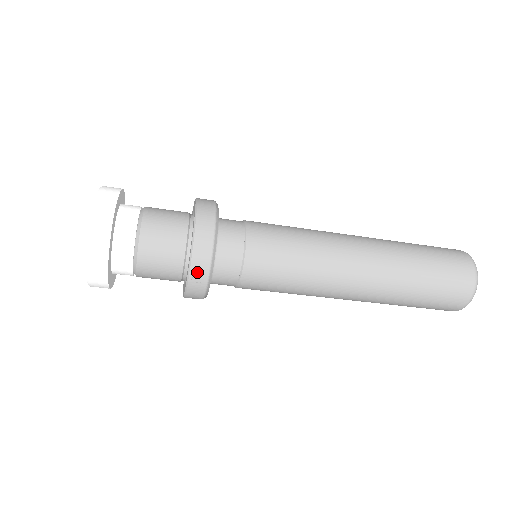
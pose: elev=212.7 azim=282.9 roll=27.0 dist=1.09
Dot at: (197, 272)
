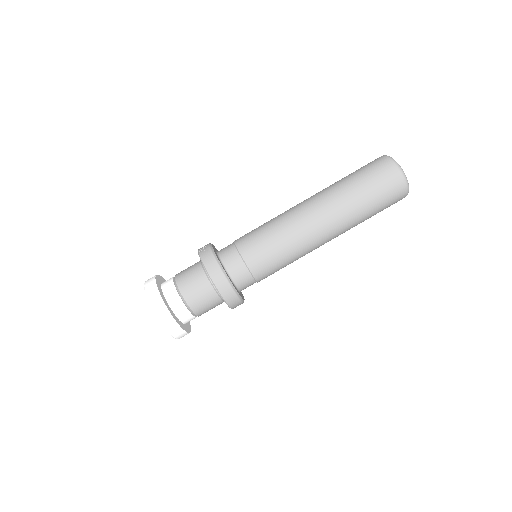
Dot at: (202, 249)
